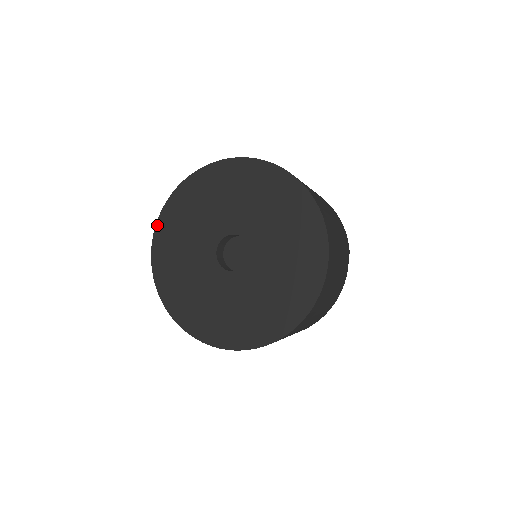
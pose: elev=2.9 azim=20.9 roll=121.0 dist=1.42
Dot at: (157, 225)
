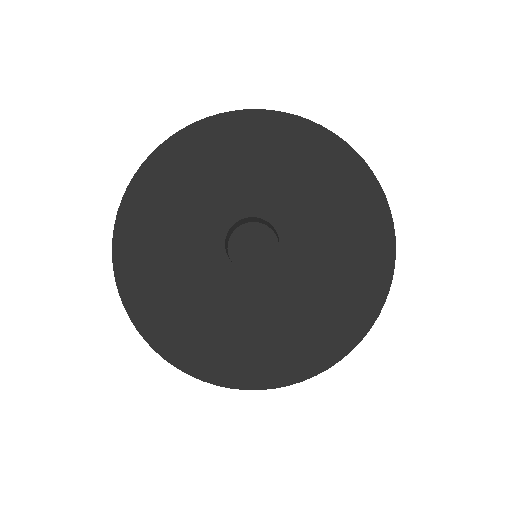
Dot at: (117, 226)
